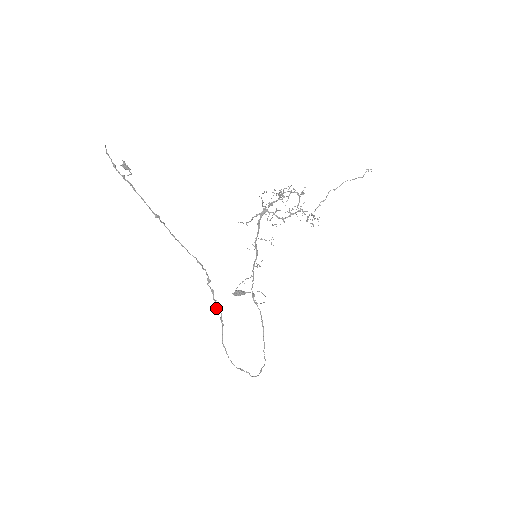
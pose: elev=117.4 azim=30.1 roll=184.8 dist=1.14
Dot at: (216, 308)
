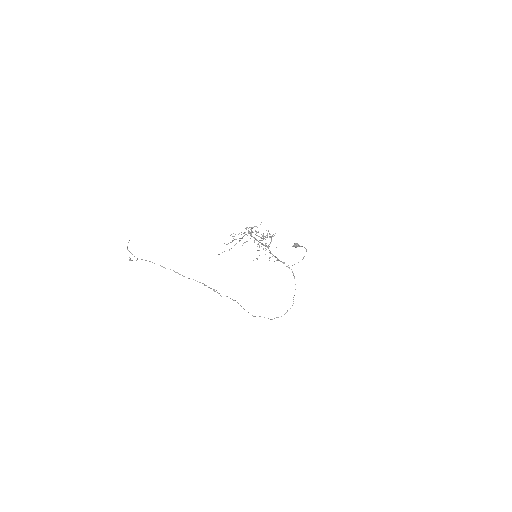
Dot at: occluded
